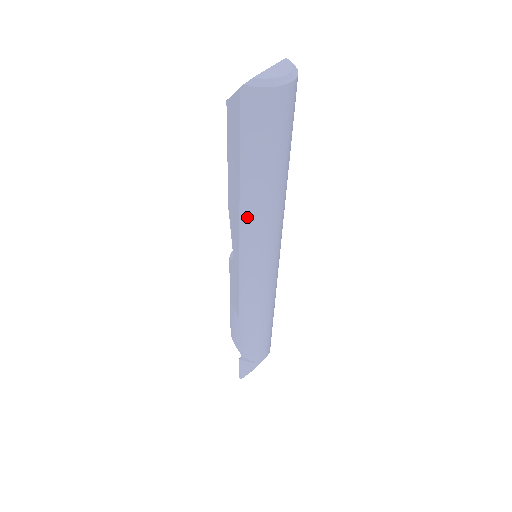
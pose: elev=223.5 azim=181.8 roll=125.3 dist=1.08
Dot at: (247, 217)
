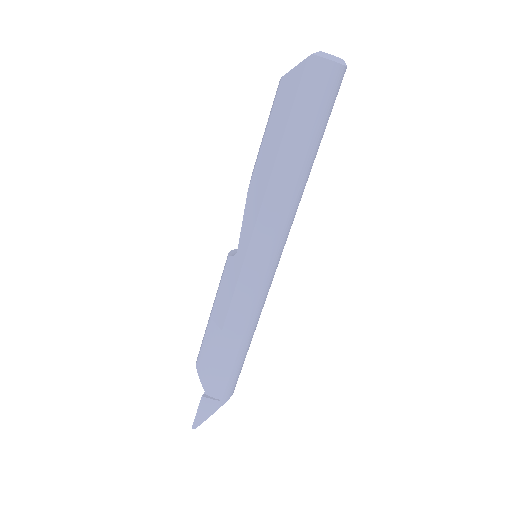
Dot at: (274, 193)
